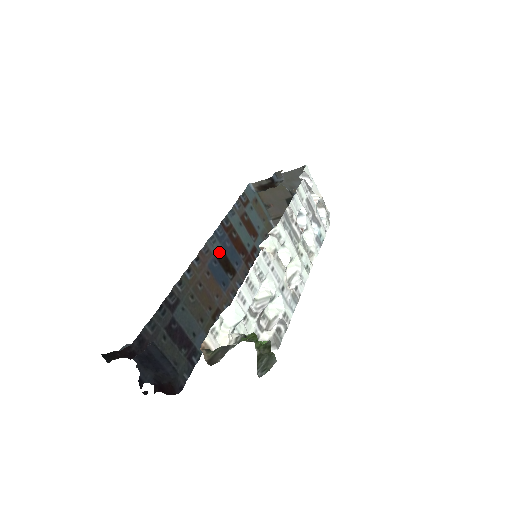
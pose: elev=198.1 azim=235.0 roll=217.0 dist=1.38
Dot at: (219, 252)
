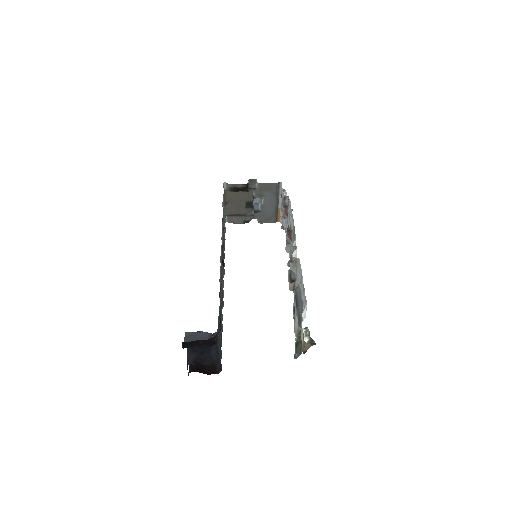
Dot at: (222, 247)
